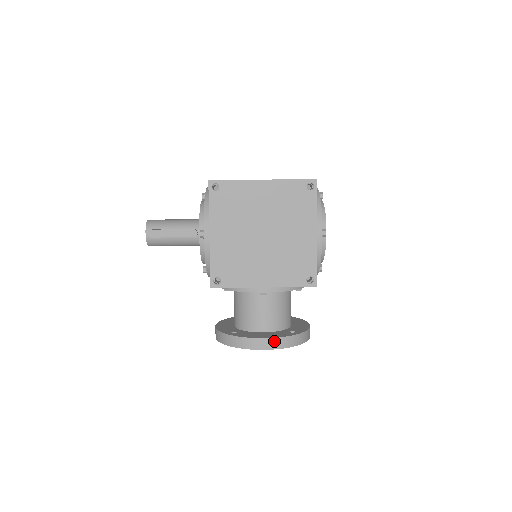
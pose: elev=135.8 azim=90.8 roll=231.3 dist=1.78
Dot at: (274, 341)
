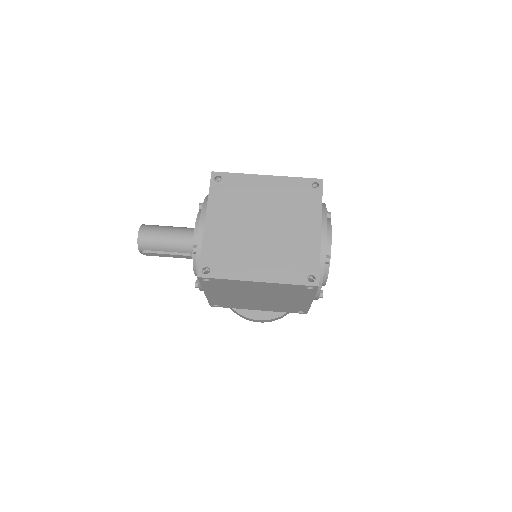
Dot at: (267, 321)
